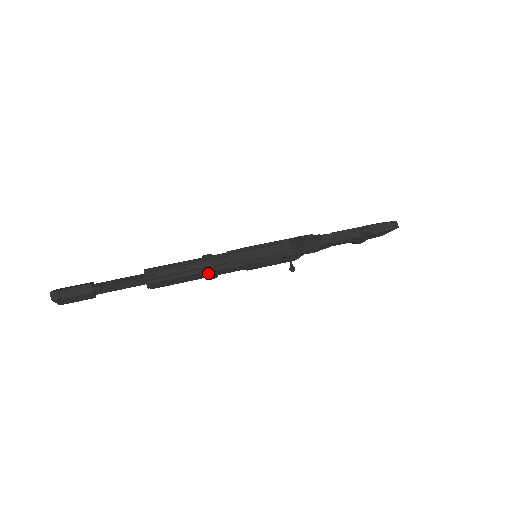
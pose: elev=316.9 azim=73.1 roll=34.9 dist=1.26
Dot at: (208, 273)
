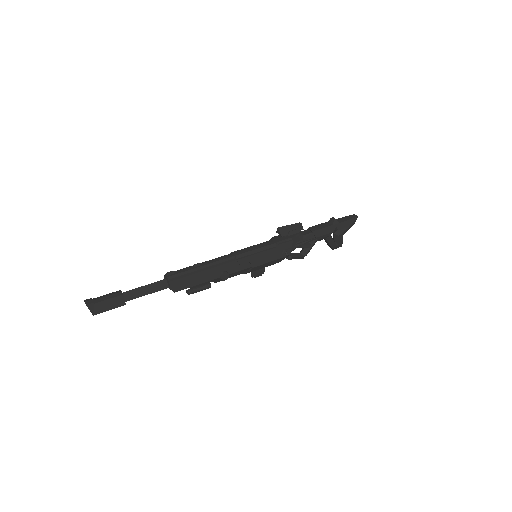
Dot at: (220, 269)
